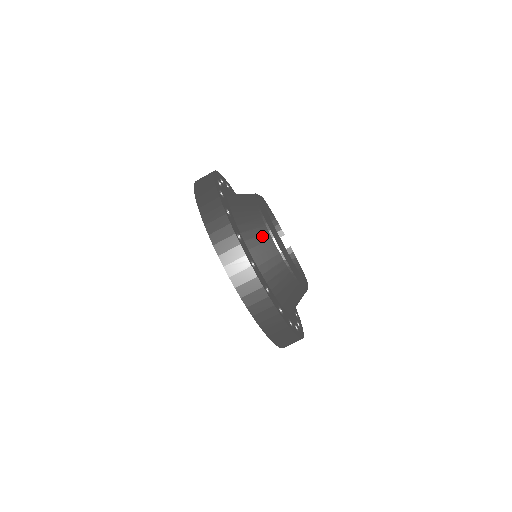
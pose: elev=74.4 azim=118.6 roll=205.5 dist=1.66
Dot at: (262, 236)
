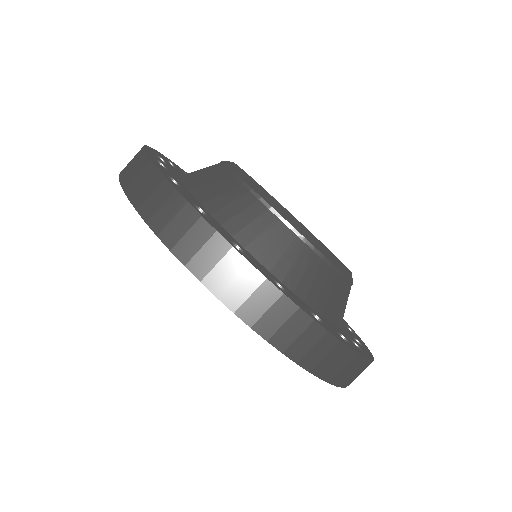
Dot at: (224, 185)
